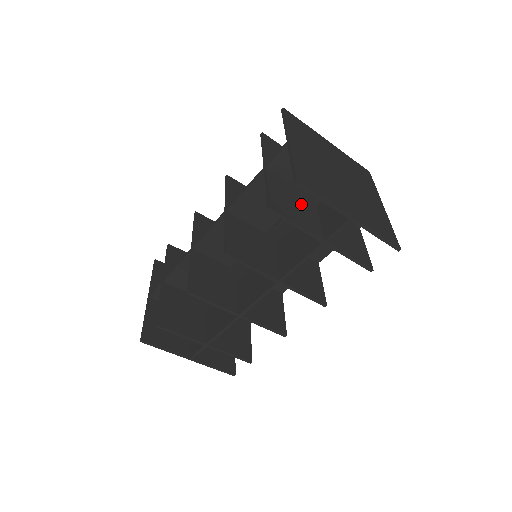
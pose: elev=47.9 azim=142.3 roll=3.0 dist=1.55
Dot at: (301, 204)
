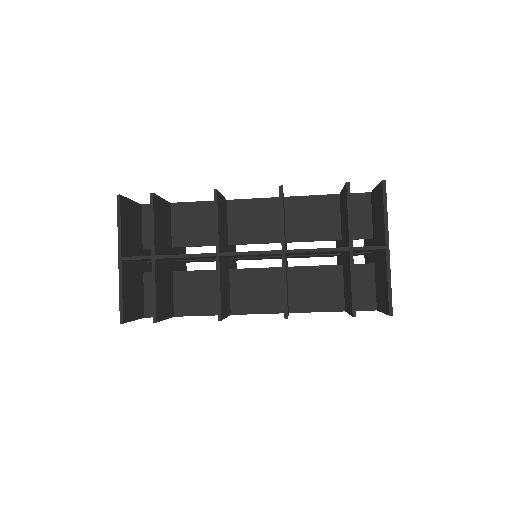
Dot at: occluded
